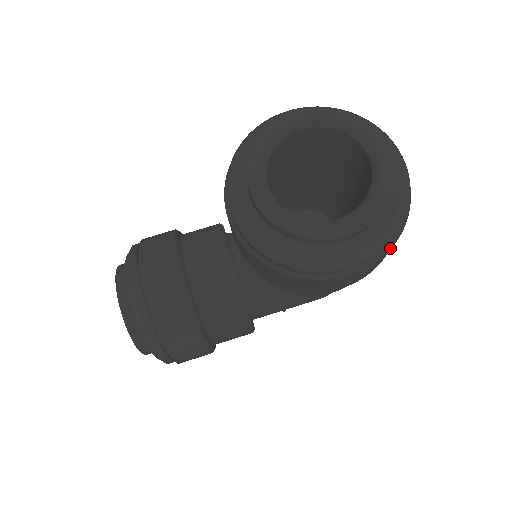
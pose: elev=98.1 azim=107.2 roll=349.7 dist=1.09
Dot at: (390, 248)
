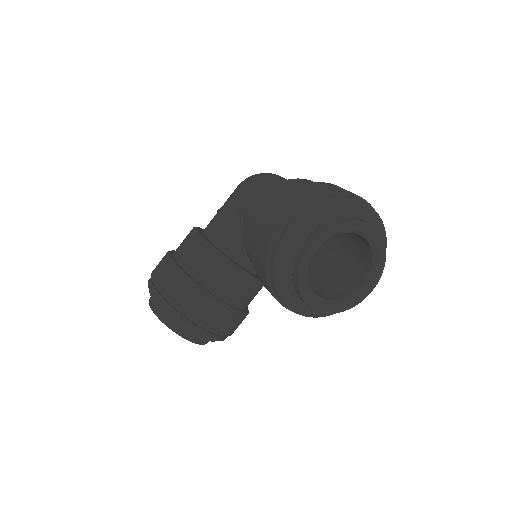
Dot at: occluded
